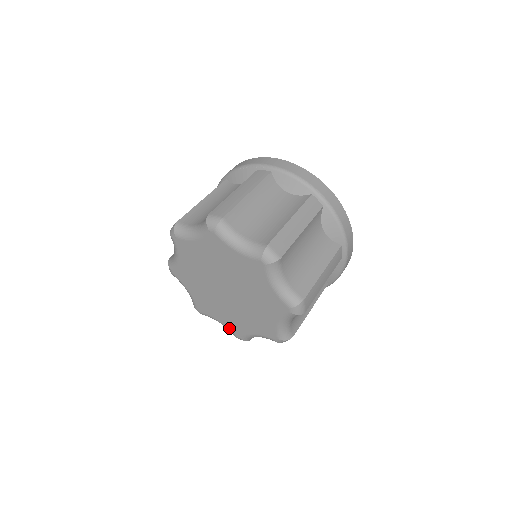
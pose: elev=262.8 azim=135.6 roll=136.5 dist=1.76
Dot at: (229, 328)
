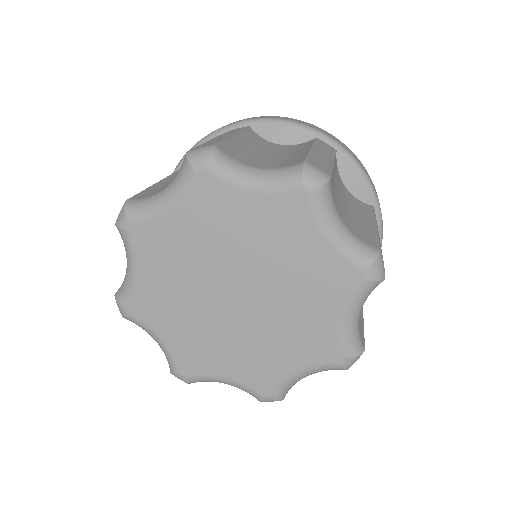
Dot at: (246, 384)
